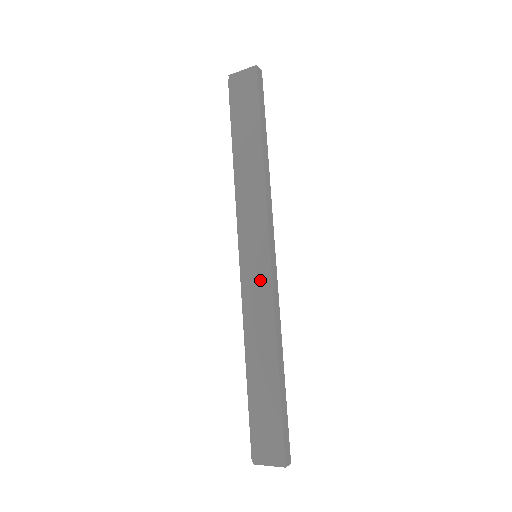
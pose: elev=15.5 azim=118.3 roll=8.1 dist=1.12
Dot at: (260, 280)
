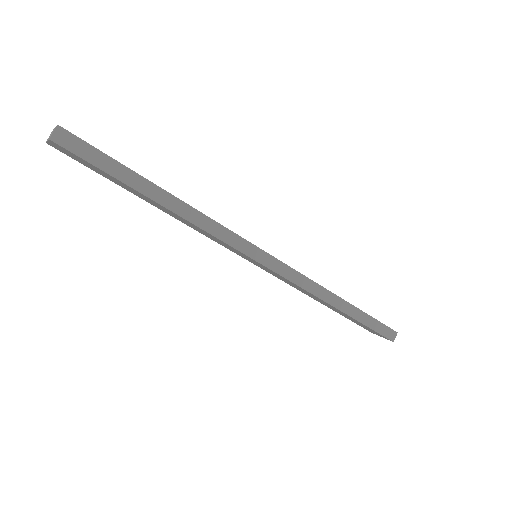
Dot at: (276, 275)
